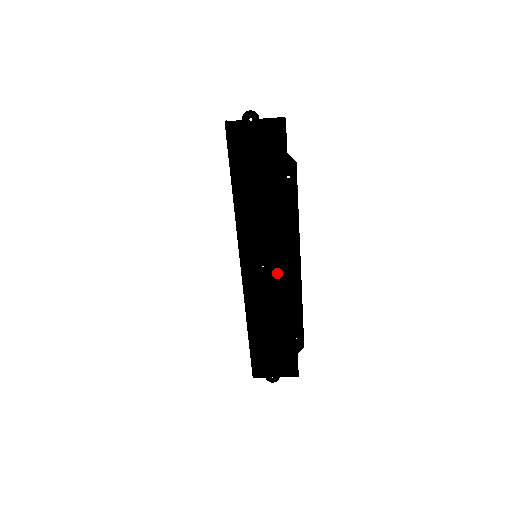
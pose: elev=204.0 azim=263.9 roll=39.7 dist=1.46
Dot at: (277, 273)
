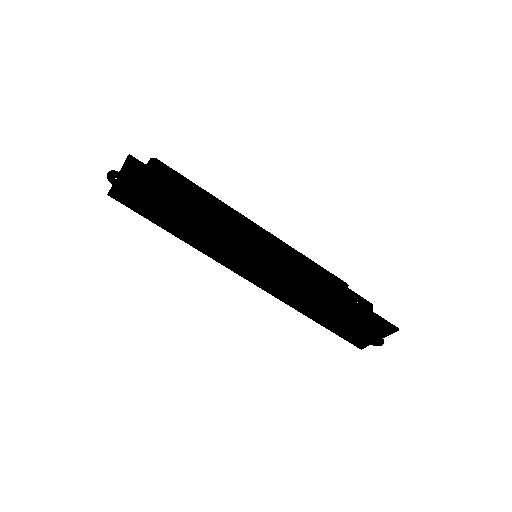
Dot at: (274, 265)
